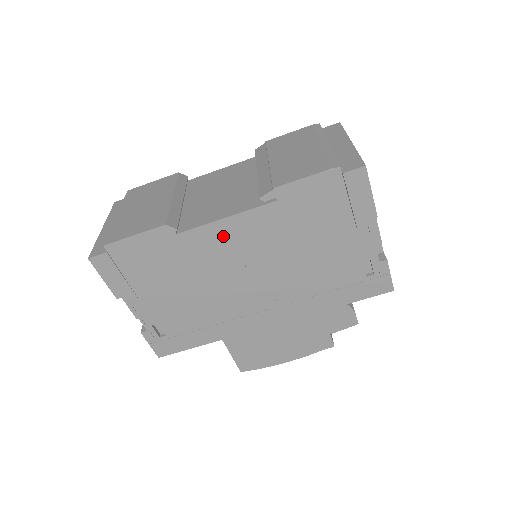
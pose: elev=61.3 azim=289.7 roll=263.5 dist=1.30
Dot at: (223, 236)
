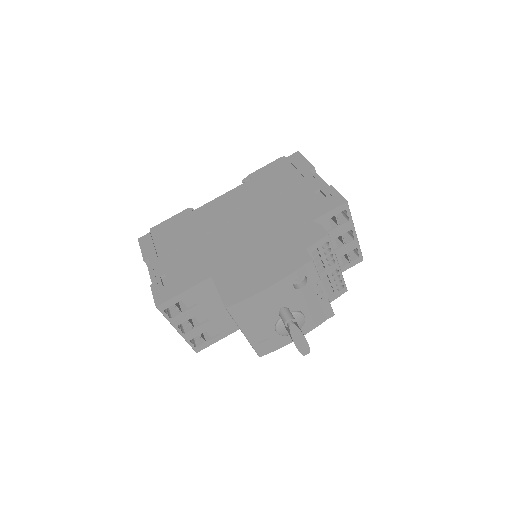
Dot at: (220, 204)
